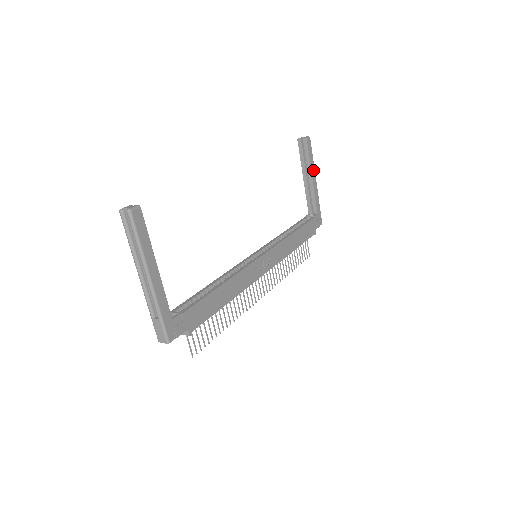
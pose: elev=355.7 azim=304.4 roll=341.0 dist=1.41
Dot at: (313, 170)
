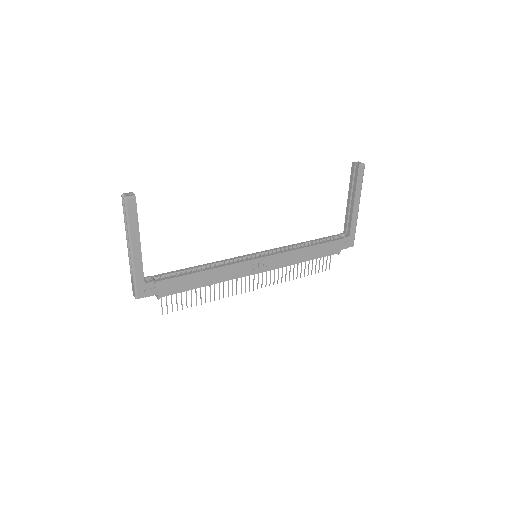
Dot at: (358, 196)
